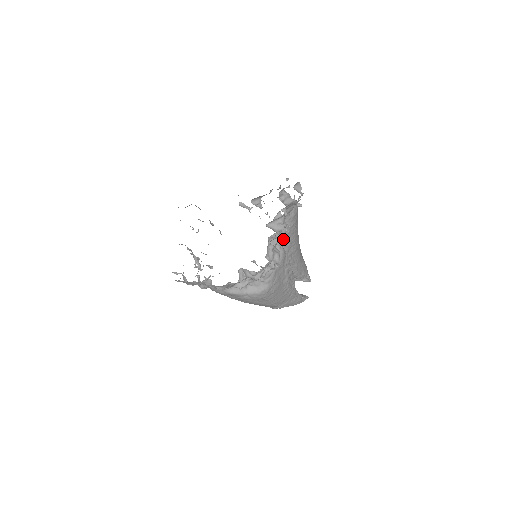
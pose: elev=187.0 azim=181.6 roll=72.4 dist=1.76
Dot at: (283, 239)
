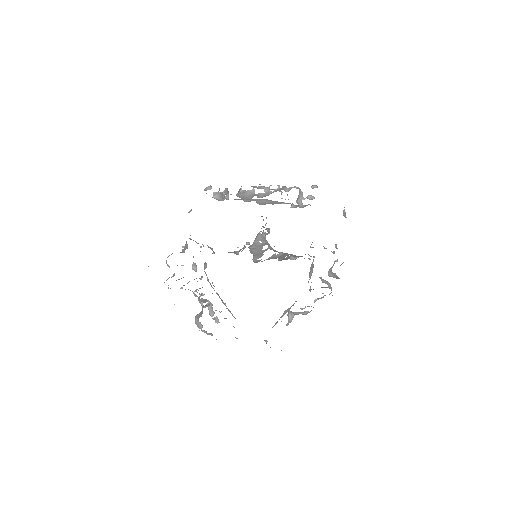
Dot at: occluded
